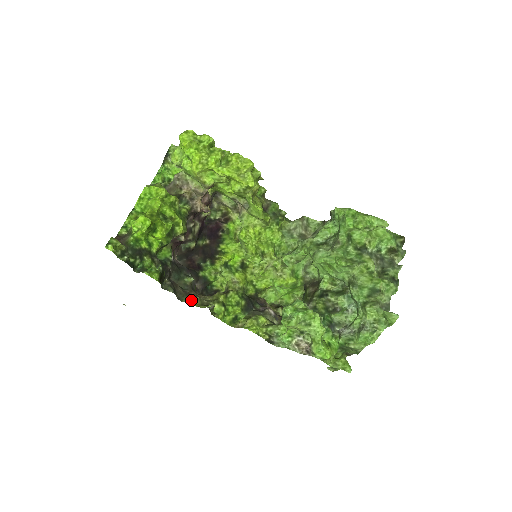
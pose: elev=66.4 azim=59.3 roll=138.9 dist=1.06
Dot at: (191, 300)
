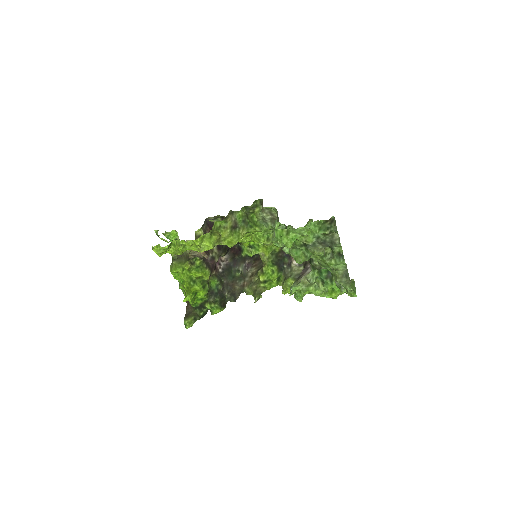
Dot at: (247, 290)
